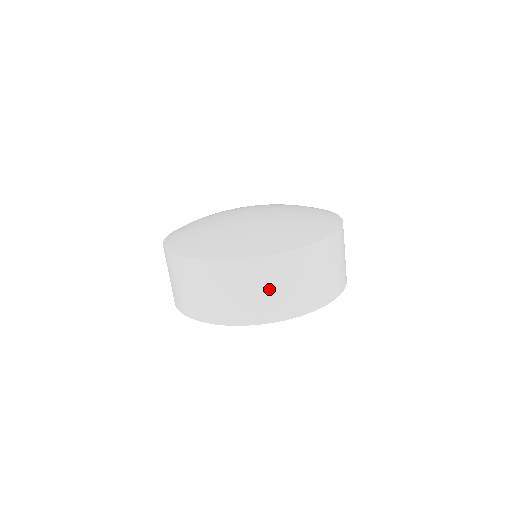
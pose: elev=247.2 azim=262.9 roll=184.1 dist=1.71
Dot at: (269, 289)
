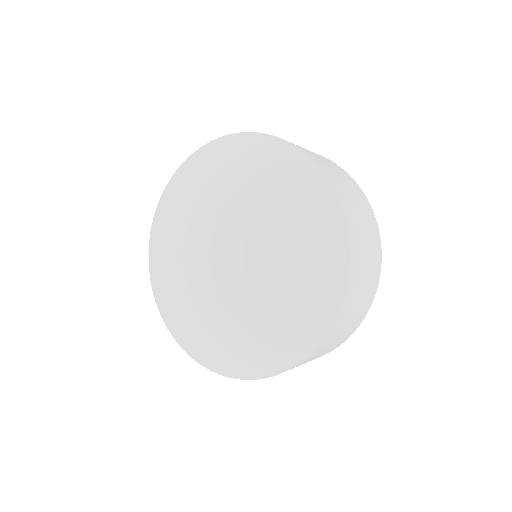
Dot at: (344, 330)
